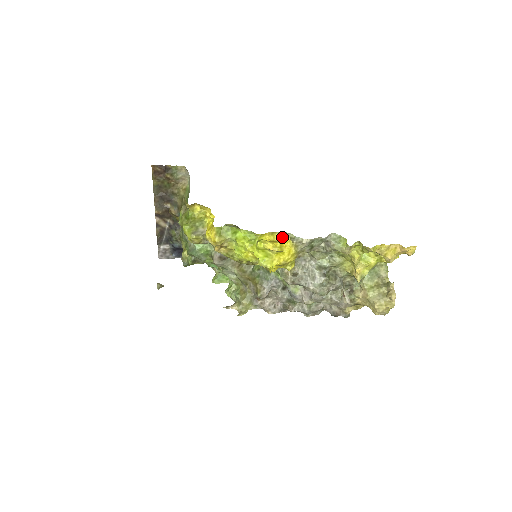
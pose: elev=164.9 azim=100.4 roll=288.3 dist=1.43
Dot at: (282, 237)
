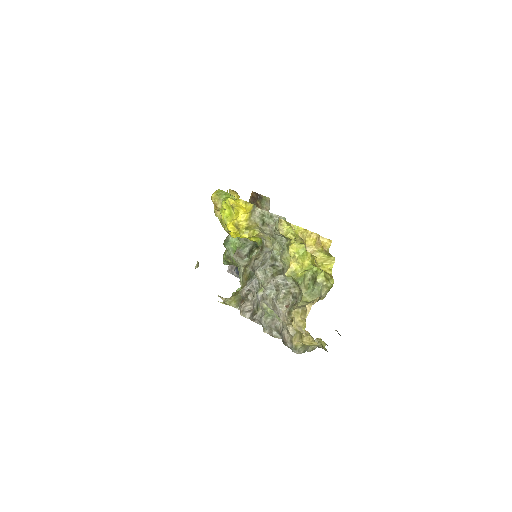
Dot at: (250, 208)
